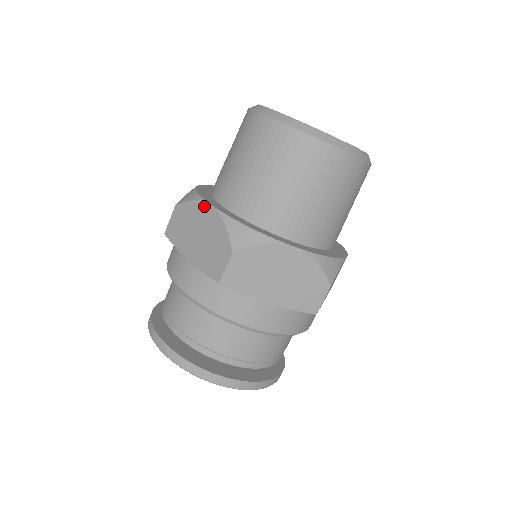
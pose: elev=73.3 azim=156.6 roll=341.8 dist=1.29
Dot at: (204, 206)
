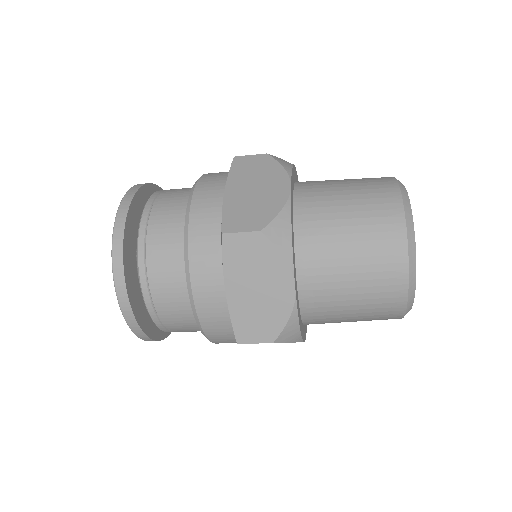
Dot at: occluded
